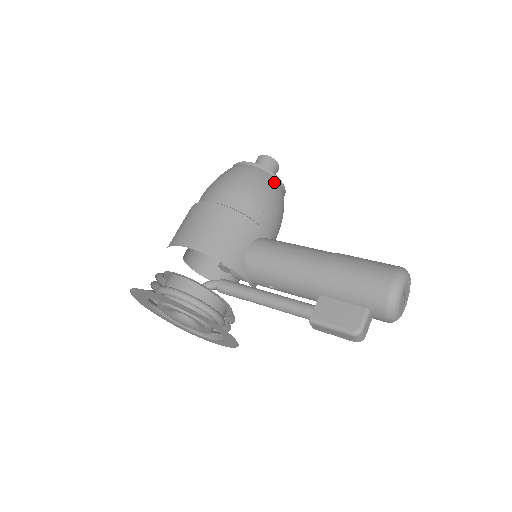
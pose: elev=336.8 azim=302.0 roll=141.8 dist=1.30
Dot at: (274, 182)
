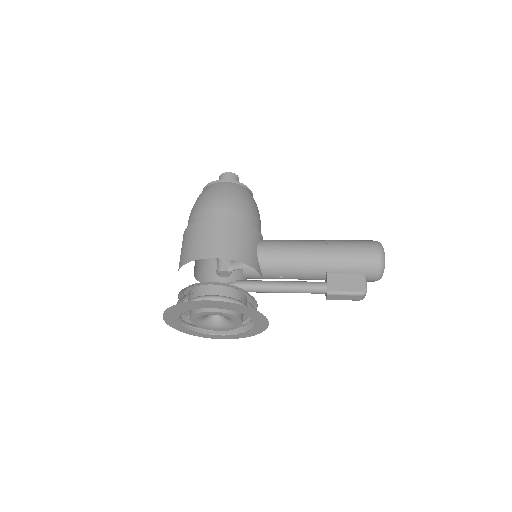
Dot at: (250, 194)
